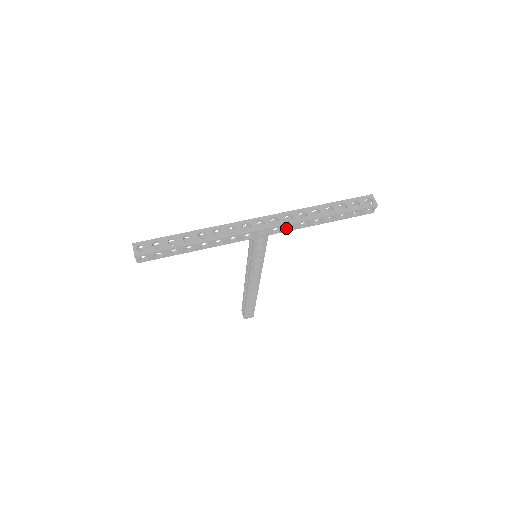
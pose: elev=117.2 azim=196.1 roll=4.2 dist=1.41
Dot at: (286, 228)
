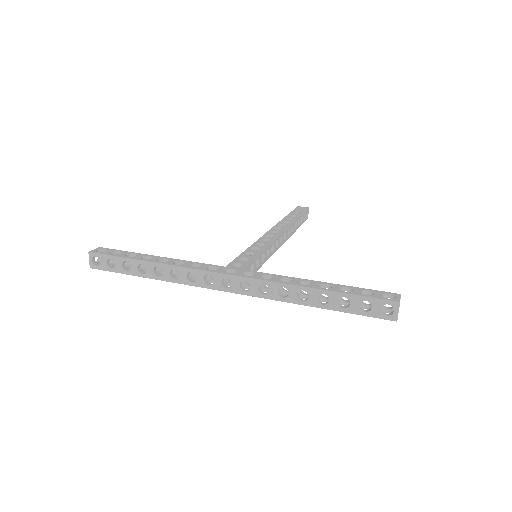
Dot at: (263, 291)
